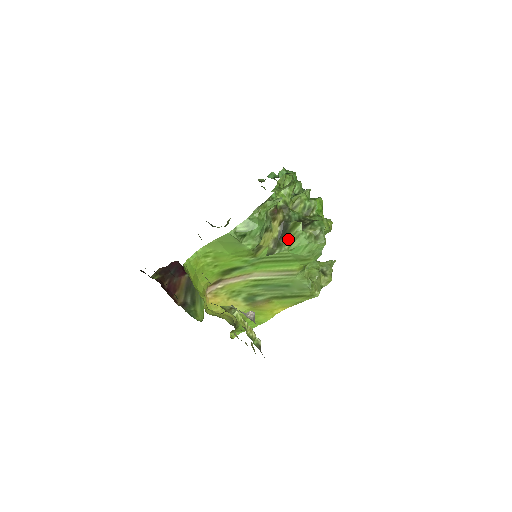
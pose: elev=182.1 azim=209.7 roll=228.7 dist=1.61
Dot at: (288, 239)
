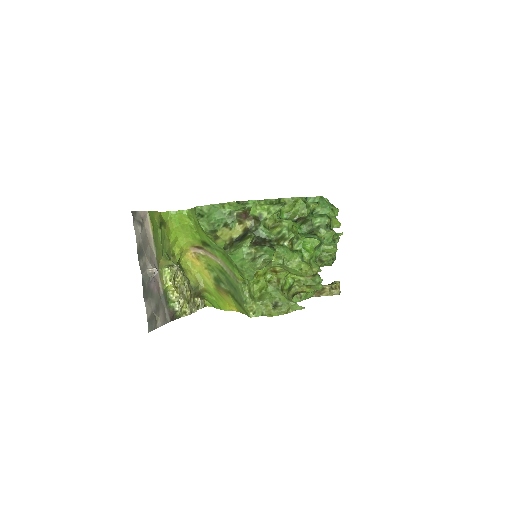
Dot at: (237, 245)
